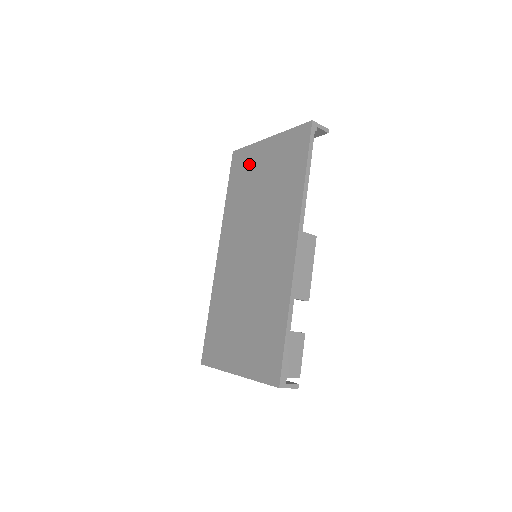
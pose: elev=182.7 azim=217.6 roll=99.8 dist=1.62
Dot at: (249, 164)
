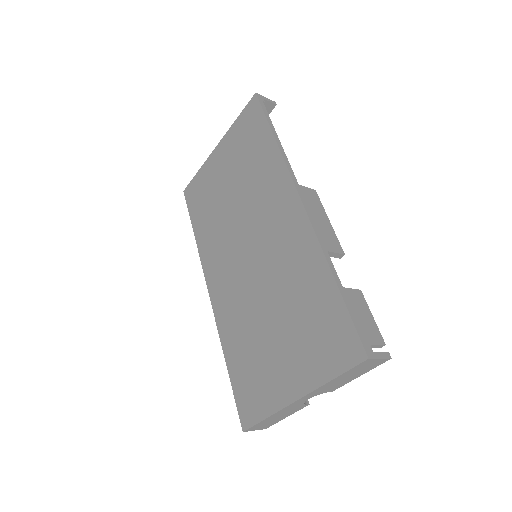
Dot at: (206, 184)
